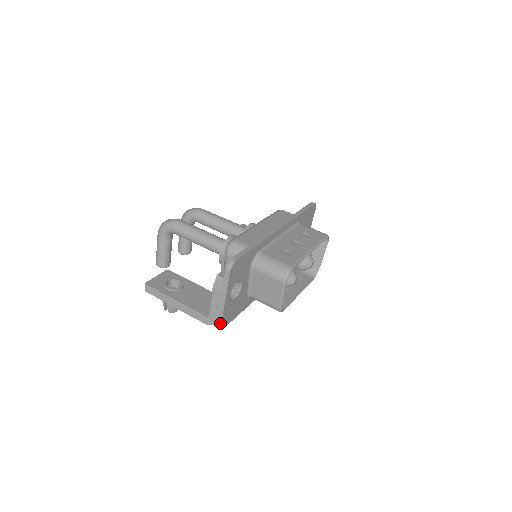
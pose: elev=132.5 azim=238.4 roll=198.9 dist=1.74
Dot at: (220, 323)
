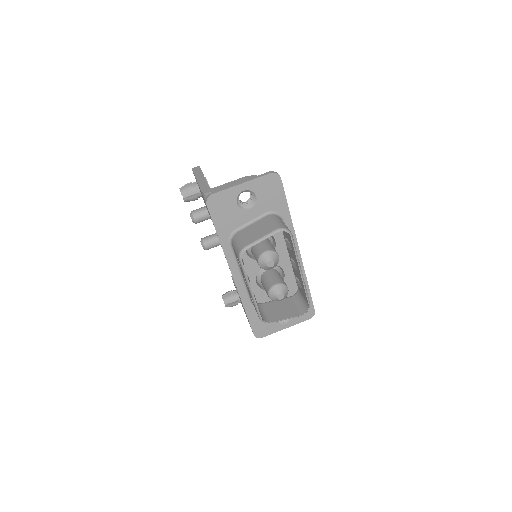
Dot at: (214, 193)
